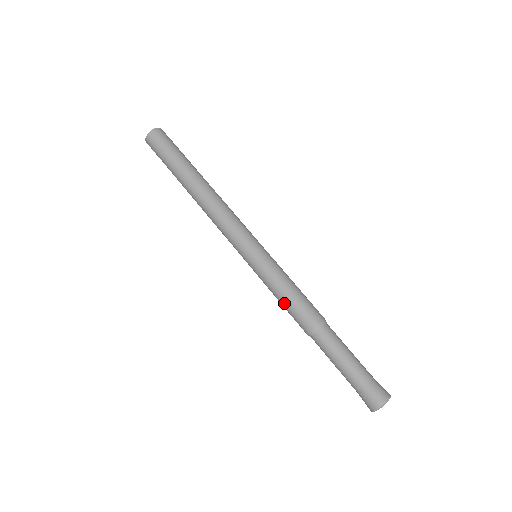
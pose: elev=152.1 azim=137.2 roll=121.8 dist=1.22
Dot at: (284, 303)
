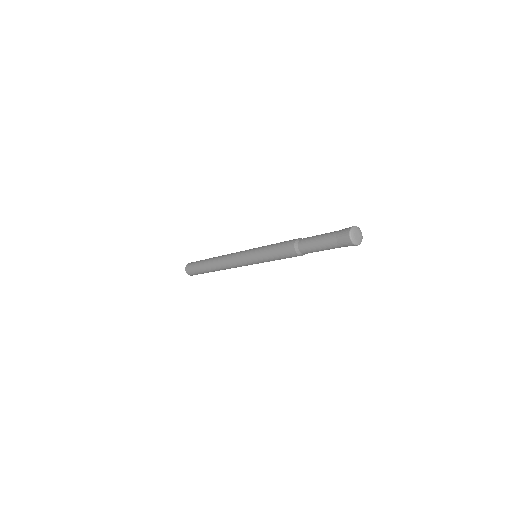
Dot at: (276, 252)
